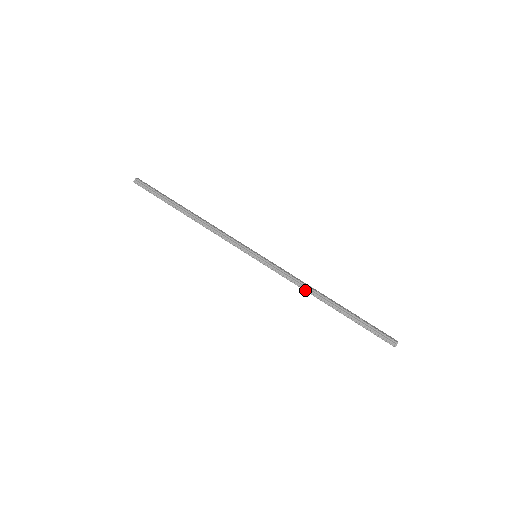
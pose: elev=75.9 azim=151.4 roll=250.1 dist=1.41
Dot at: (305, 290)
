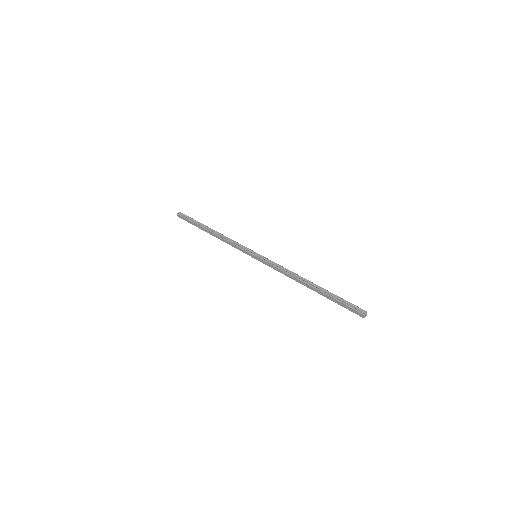
Dot at: (291, 275)
